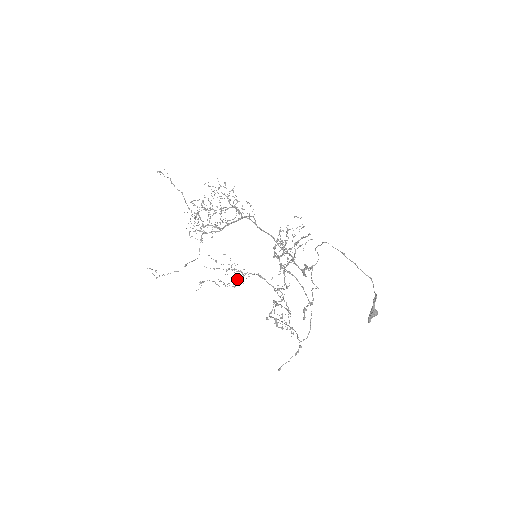
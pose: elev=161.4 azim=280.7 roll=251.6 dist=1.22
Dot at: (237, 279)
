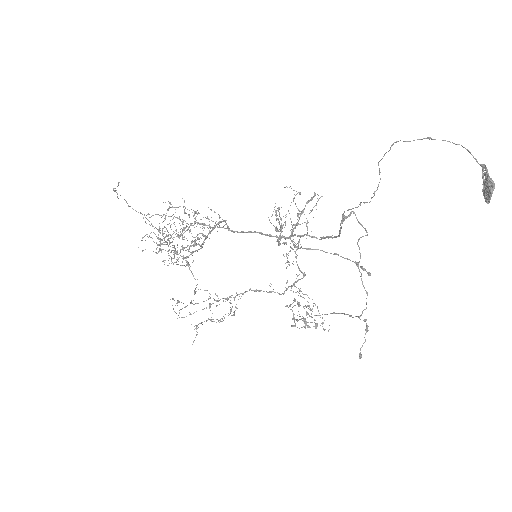
Dot at: occluded
